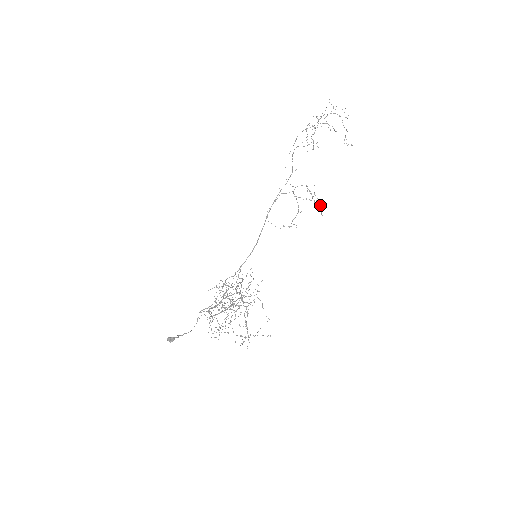
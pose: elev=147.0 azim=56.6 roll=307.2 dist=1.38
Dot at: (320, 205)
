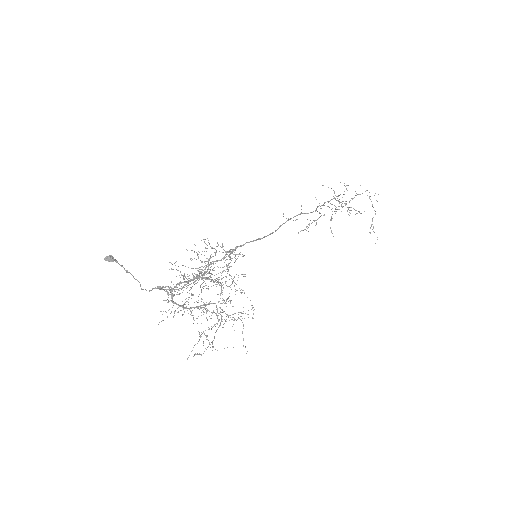
Dot at: occluded
